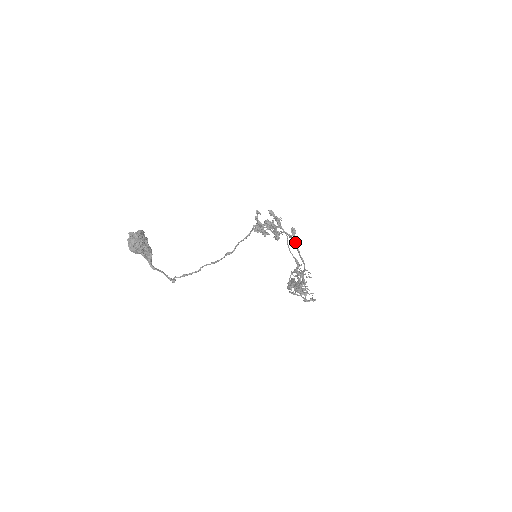
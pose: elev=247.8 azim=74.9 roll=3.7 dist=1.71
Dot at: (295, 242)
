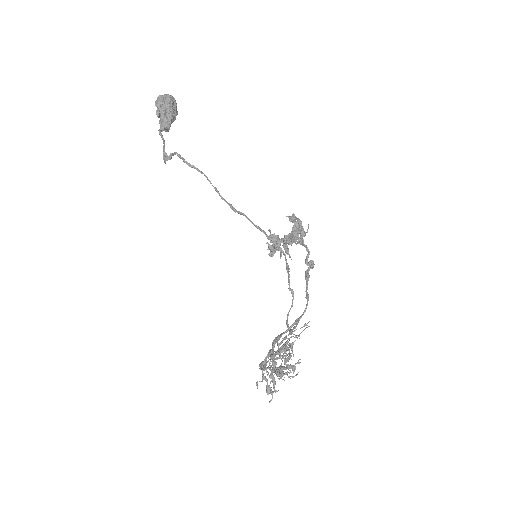
Dot at: (308, 273)
